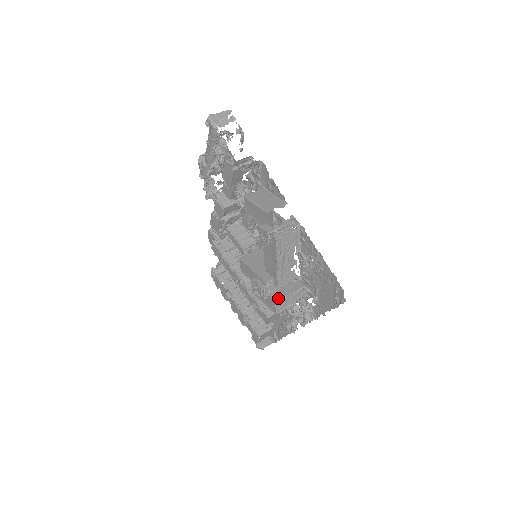
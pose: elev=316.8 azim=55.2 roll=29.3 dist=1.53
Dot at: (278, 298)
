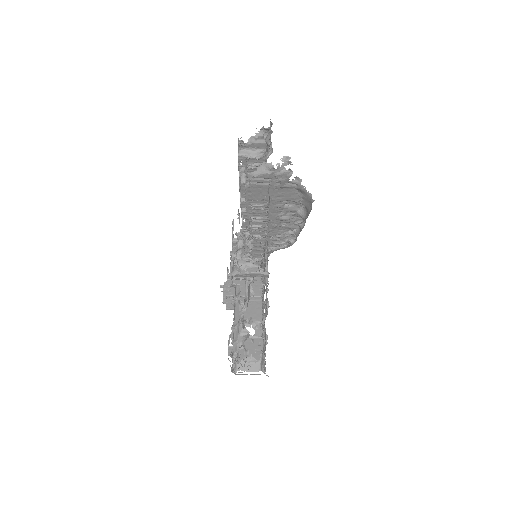
Dot at: occluded
